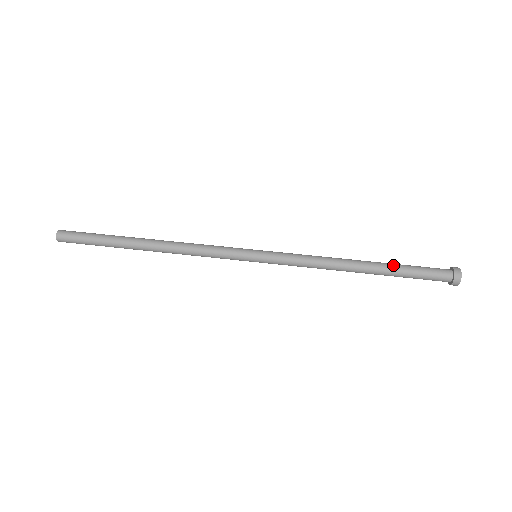
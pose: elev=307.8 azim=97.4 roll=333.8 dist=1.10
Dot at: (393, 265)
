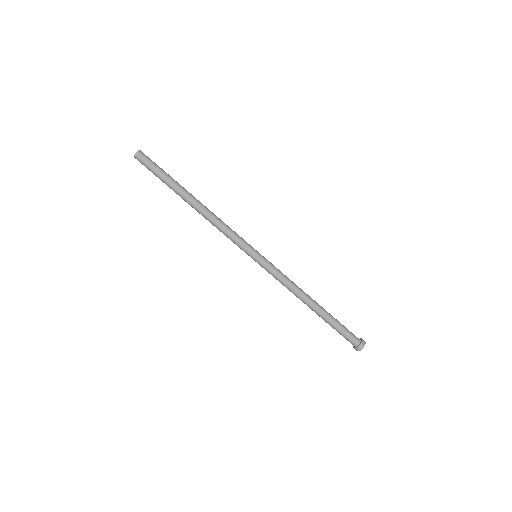
Dot at: (331, 317)
